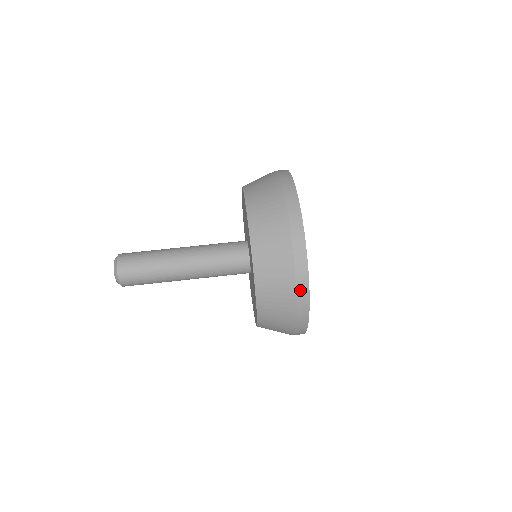
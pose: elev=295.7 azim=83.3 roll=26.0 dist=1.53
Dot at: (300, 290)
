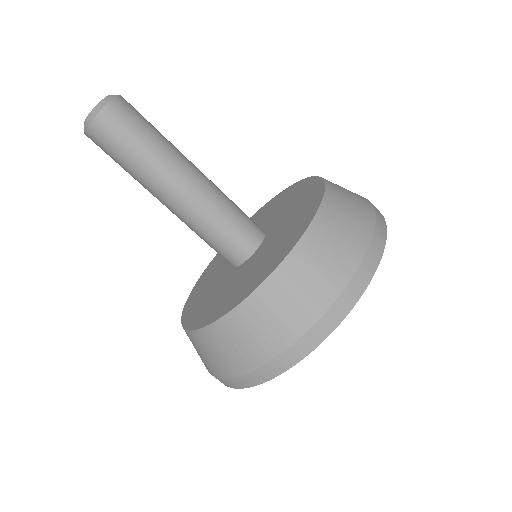
Dot at: occluded
